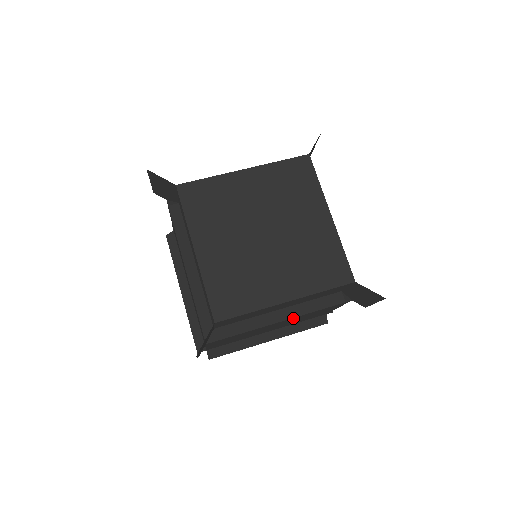
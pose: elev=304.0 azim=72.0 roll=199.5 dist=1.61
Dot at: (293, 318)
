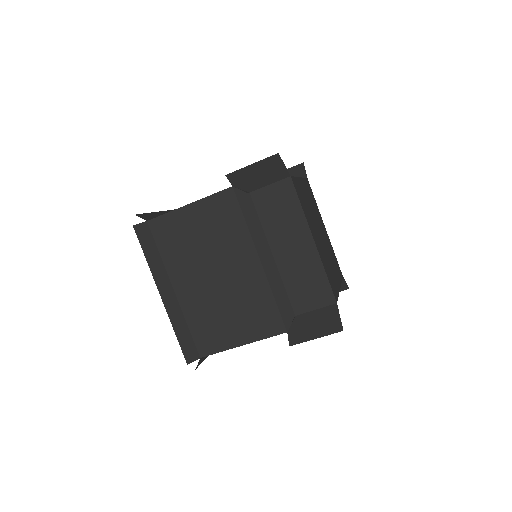
Dot at: occluded
